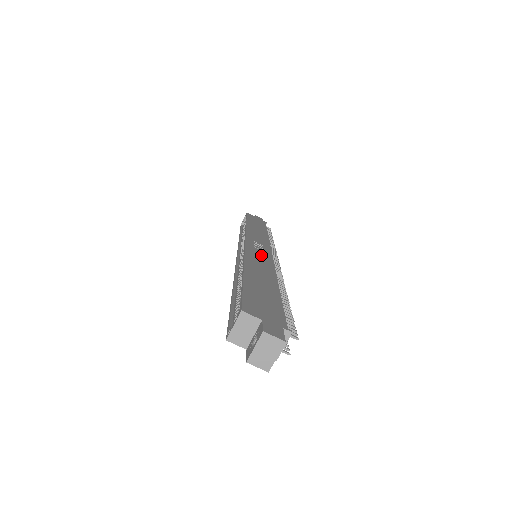
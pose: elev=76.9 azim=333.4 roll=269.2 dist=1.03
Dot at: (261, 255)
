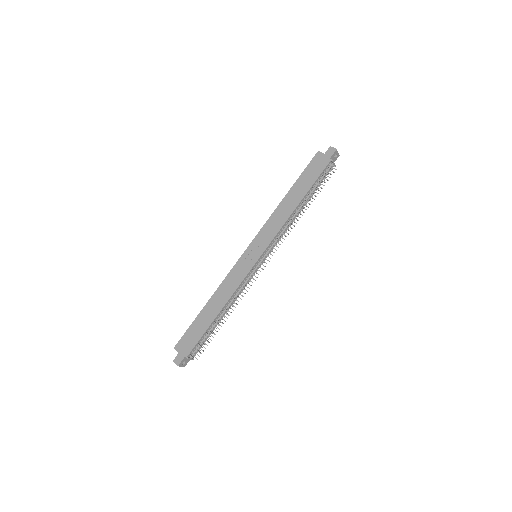
Dot at: (240, 272)
